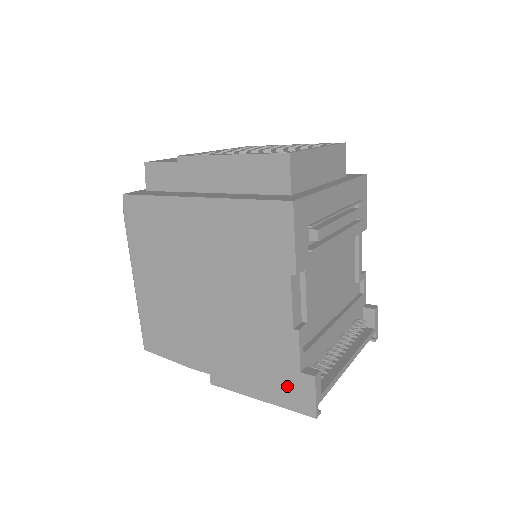
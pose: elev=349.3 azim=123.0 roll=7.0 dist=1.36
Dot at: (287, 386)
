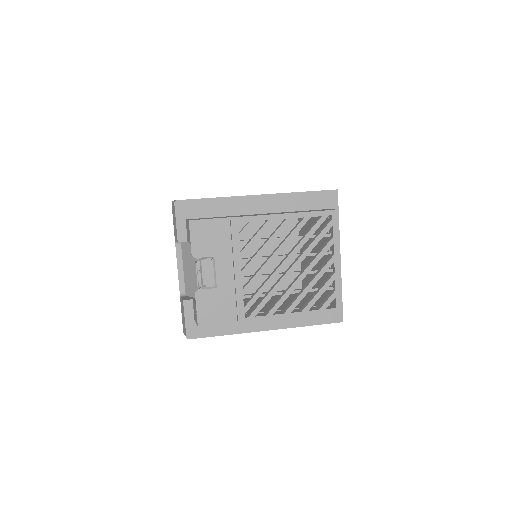
Dot at: occluded
